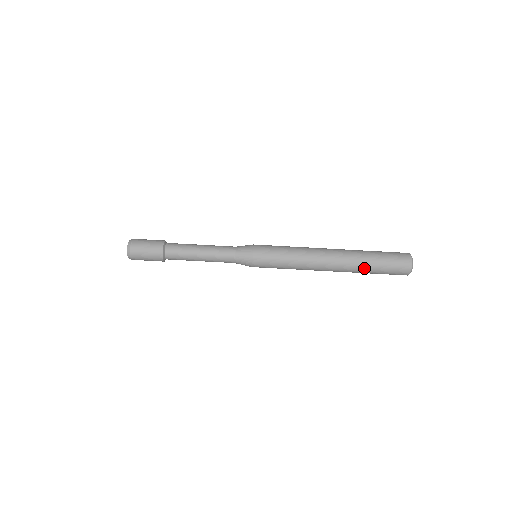
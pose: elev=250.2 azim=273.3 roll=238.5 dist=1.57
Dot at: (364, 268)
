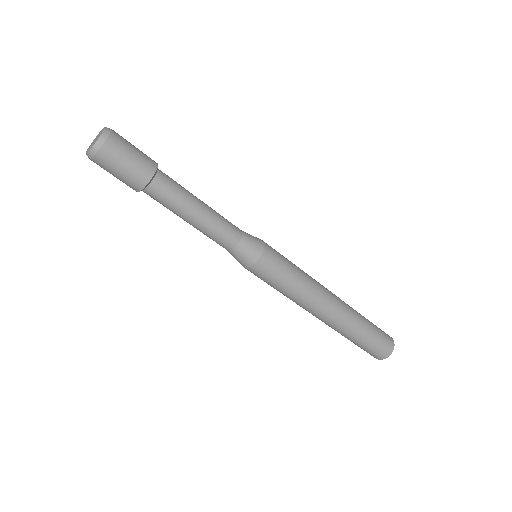
Dot at: (357, 330)
